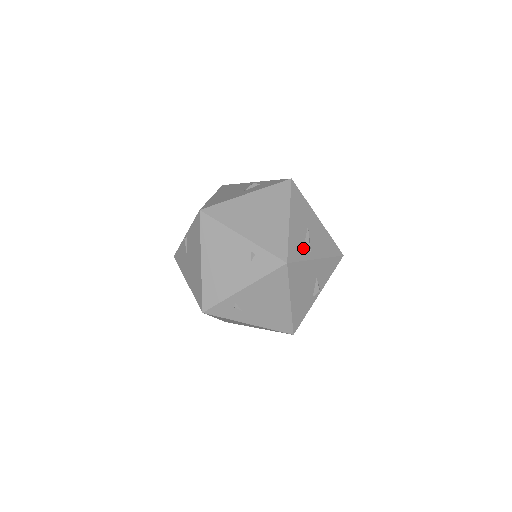
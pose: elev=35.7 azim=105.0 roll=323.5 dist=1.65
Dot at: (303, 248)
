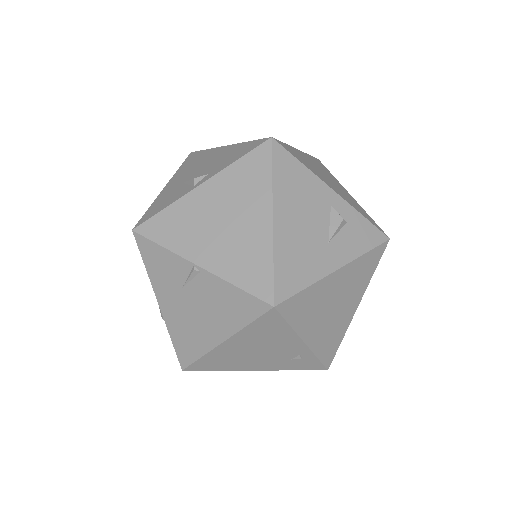
Dot at: occluded
